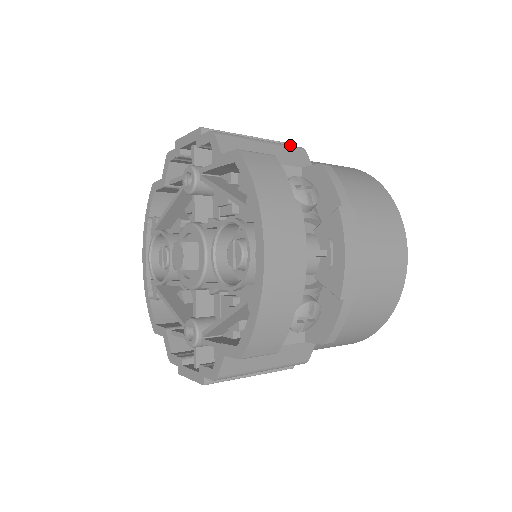
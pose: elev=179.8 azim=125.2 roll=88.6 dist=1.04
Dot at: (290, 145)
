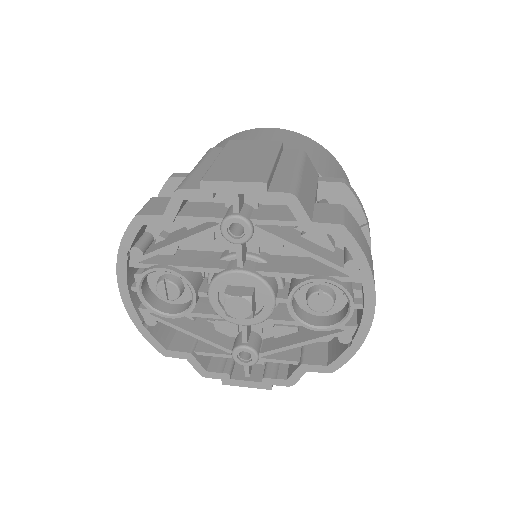
Dot at: (302, 156)
